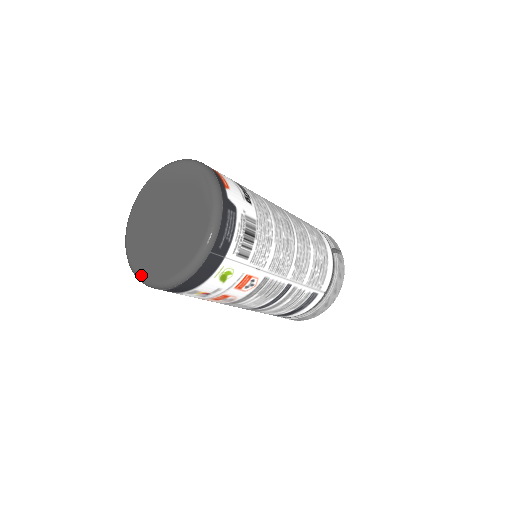
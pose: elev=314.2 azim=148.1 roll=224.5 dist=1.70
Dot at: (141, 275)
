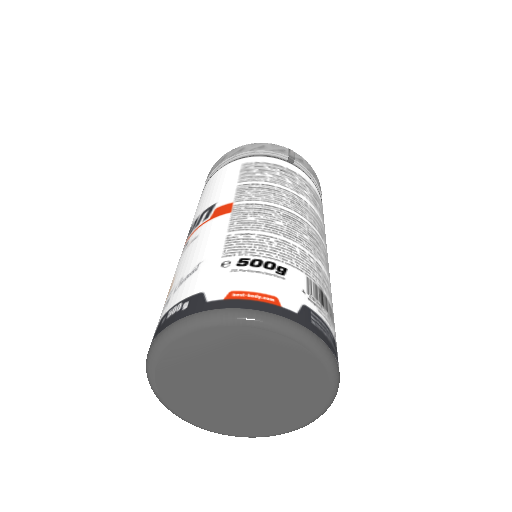
Dot at: (264, 436)
